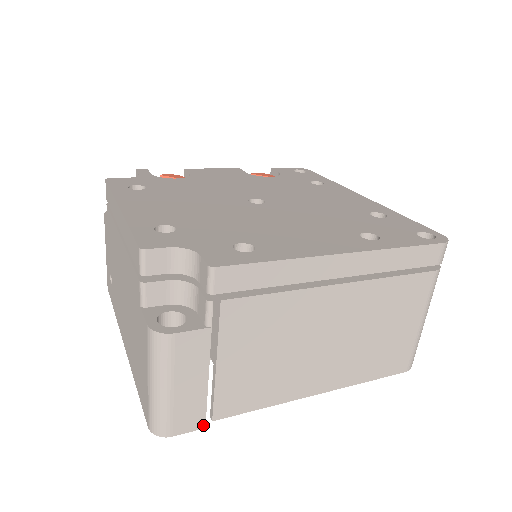
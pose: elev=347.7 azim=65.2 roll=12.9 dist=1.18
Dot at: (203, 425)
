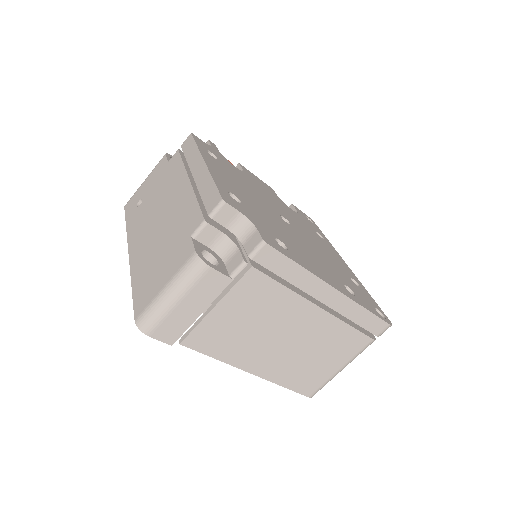
Dot at: (172, 343)
